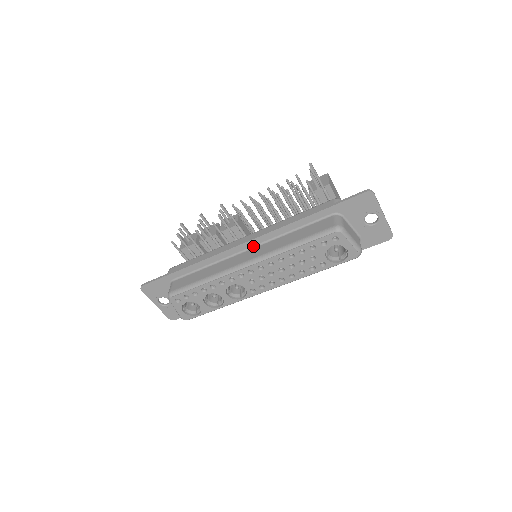
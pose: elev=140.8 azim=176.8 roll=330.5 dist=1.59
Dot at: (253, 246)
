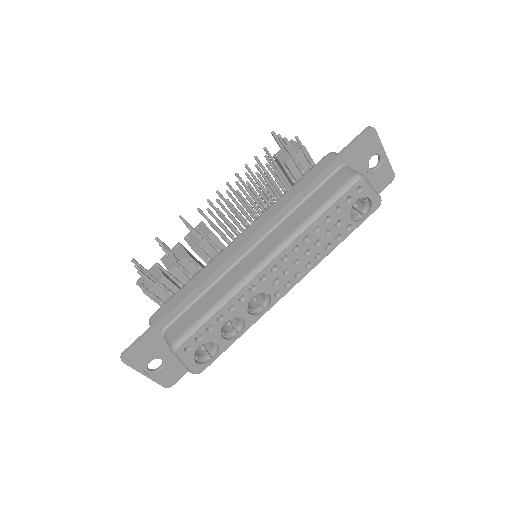
Dot at: (259, 239)
